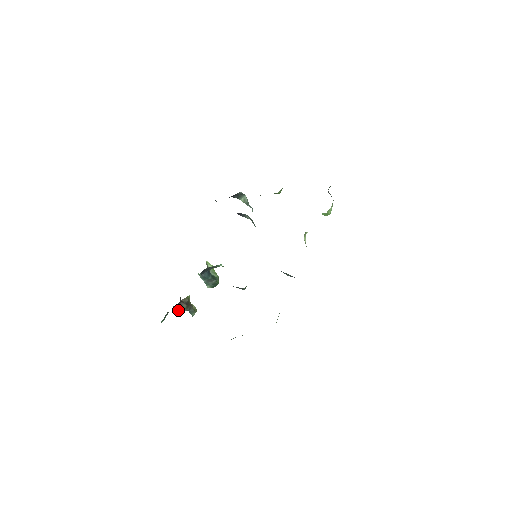
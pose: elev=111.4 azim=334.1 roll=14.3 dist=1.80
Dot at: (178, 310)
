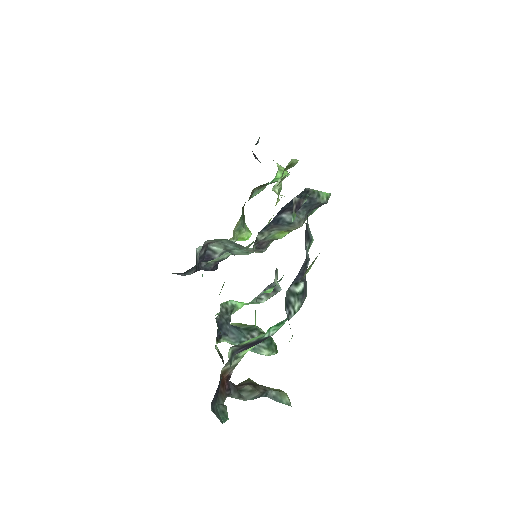
Dot at: (245, 400)
